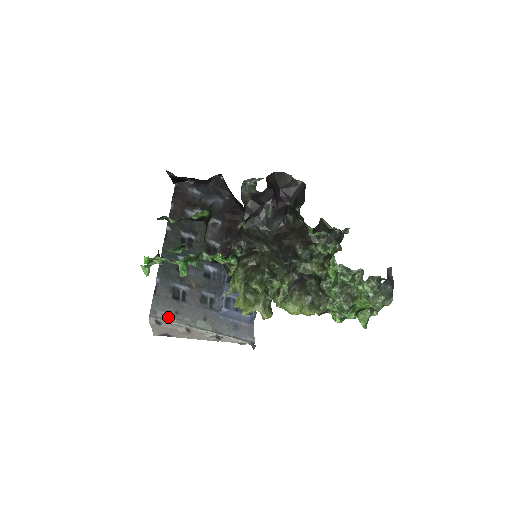
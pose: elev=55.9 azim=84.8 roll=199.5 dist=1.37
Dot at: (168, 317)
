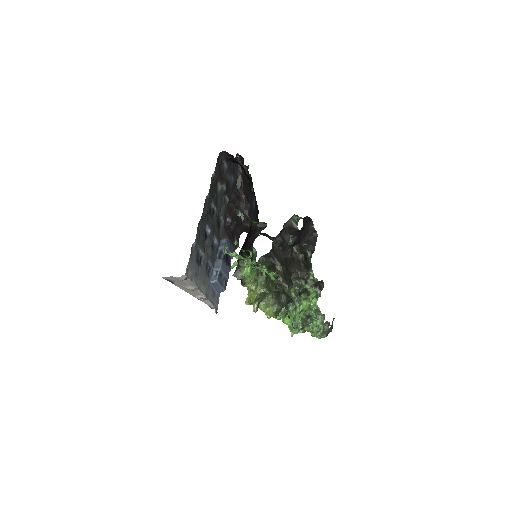
Dot at: (192, 277)
